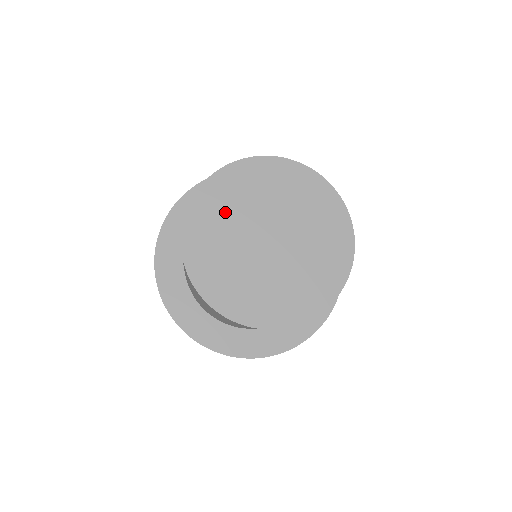
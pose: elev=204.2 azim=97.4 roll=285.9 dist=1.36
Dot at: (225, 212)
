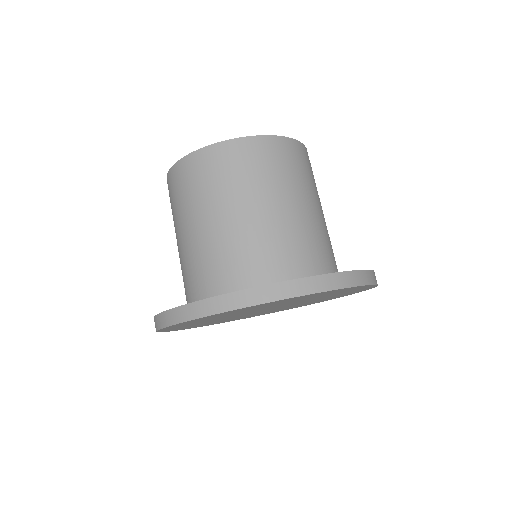
Dot at: occluded
